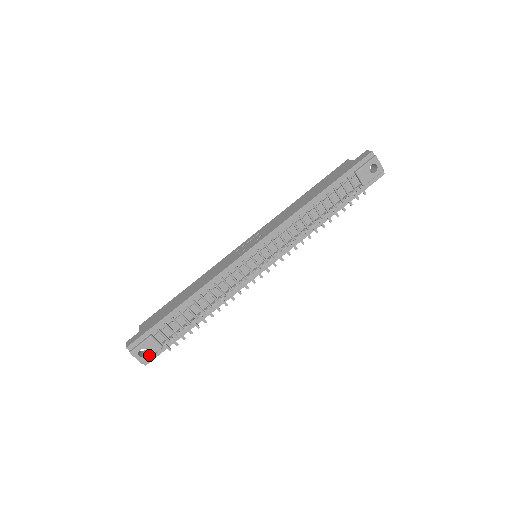
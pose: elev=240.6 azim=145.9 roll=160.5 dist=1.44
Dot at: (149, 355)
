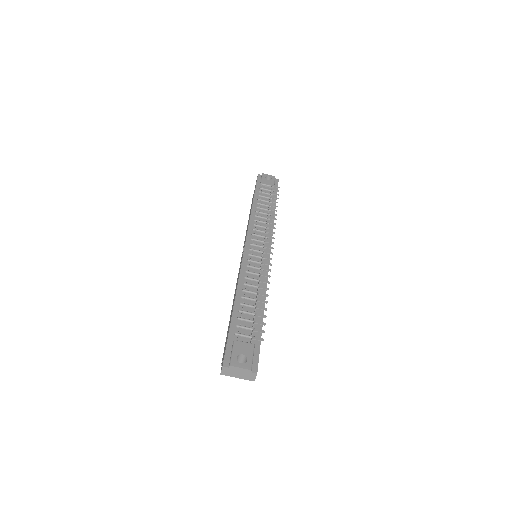
Dot at: (249, 358)
